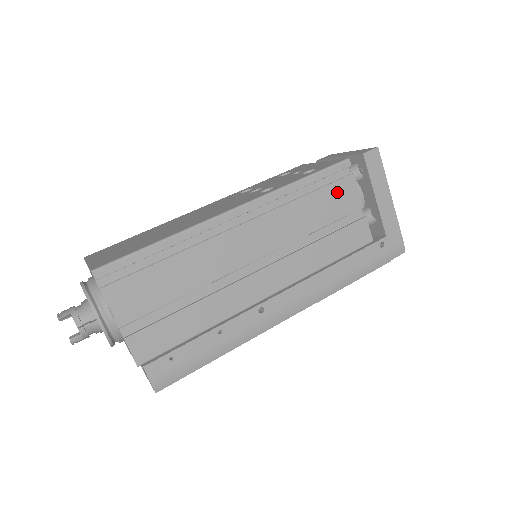
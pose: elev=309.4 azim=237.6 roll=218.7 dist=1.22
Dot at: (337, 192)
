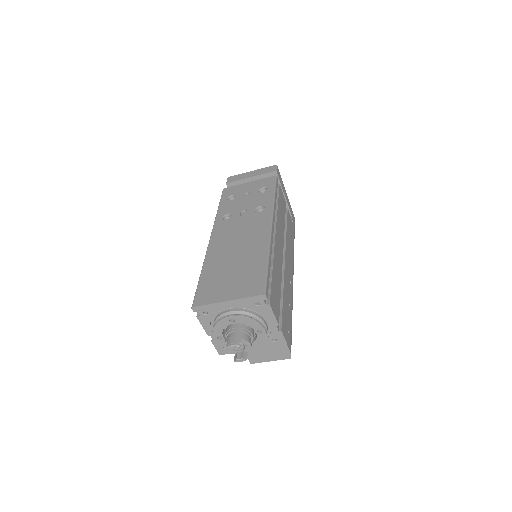
Dot at: (281, 198)
